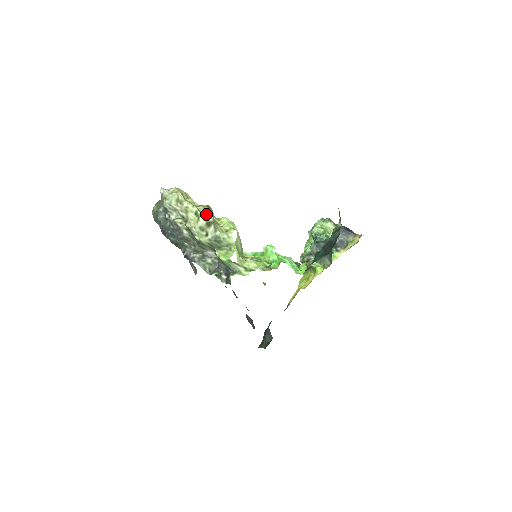
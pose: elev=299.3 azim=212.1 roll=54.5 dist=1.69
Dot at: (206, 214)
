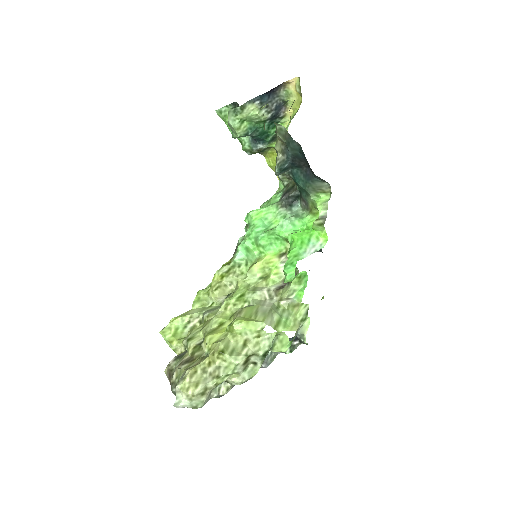
Dot at: (236, 365)
